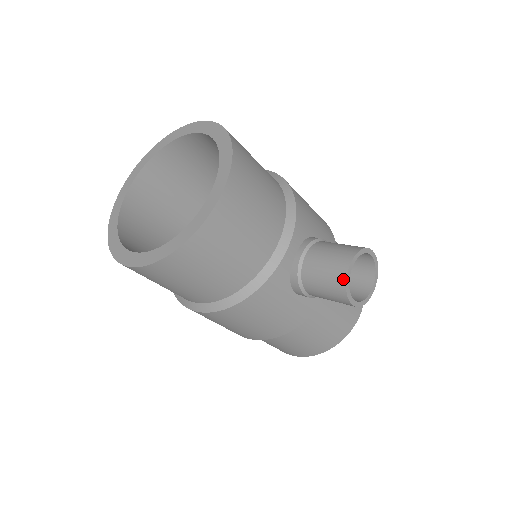
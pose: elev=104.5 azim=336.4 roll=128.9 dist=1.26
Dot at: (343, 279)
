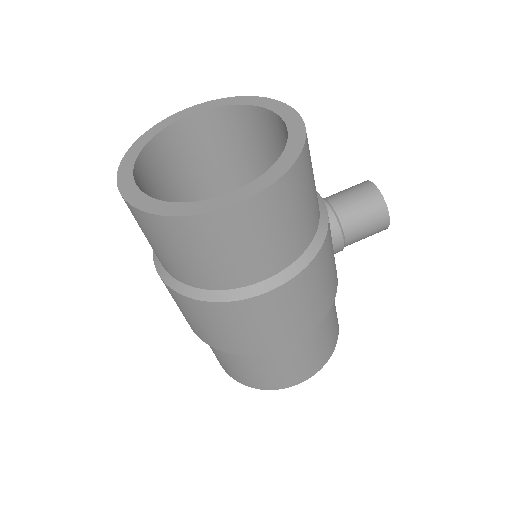
Dot at: (379, 195)
